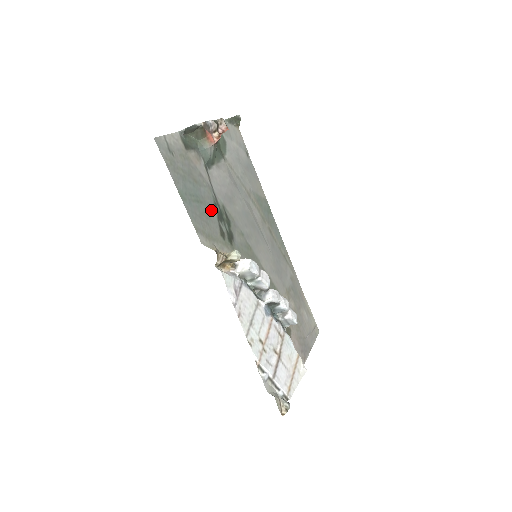
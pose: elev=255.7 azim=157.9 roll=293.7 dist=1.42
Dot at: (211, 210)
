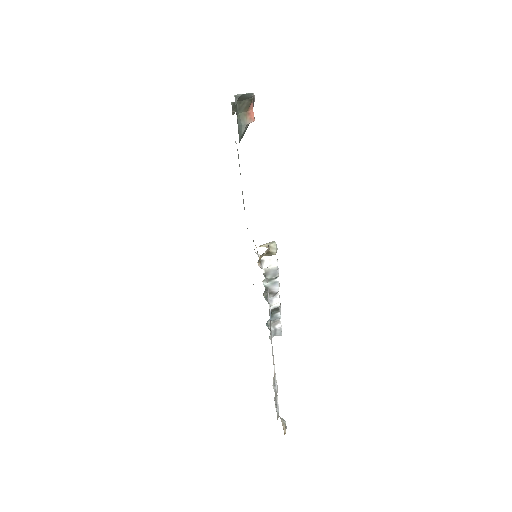
Dot at: occluded
